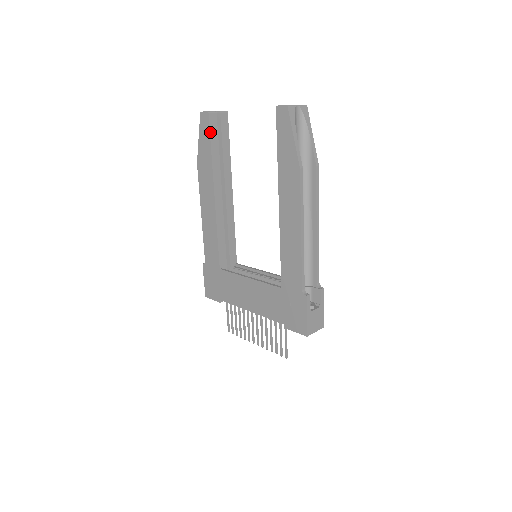
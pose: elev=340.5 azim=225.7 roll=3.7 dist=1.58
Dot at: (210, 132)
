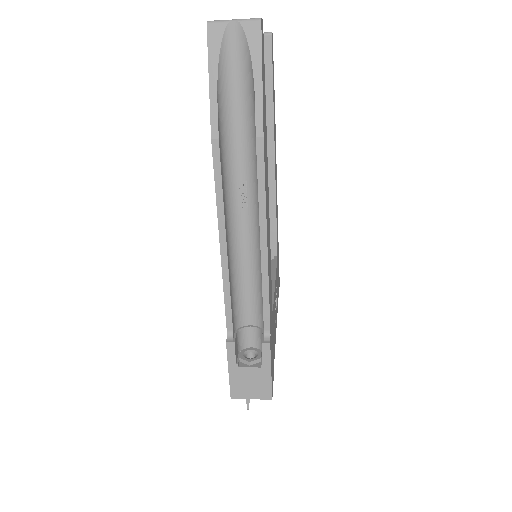
Dot at: occluded
